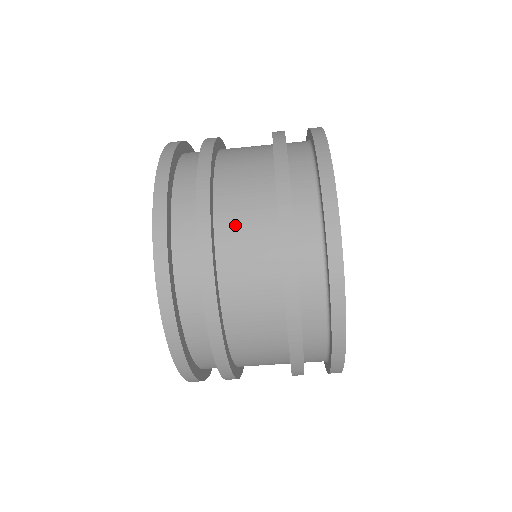
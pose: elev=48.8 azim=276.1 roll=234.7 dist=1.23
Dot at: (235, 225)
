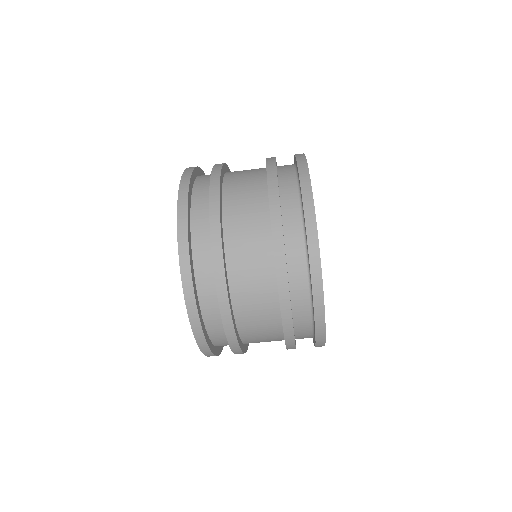
Dot at: (238, 178)
